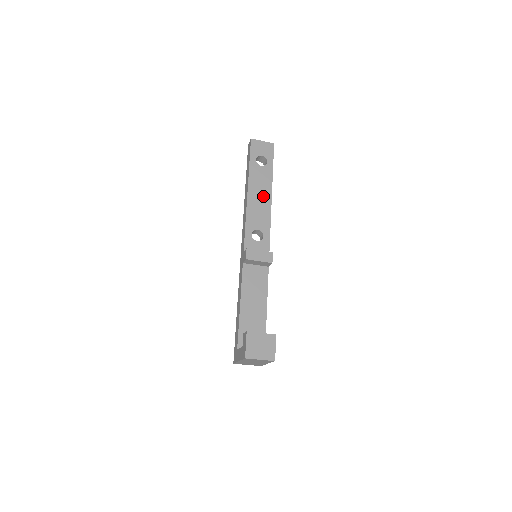
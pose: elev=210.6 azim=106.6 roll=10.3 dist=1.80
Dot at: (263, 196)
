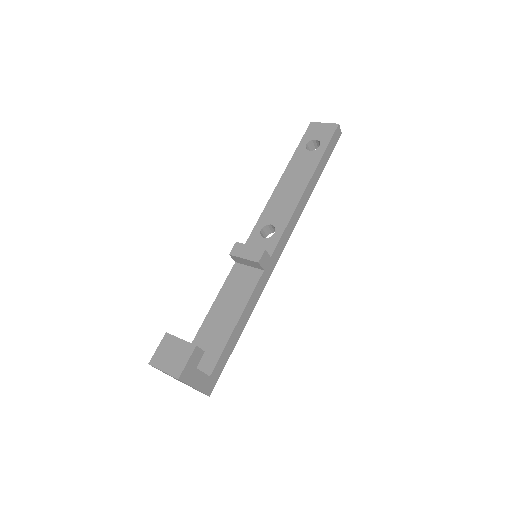
Dot at: (296, 186)
